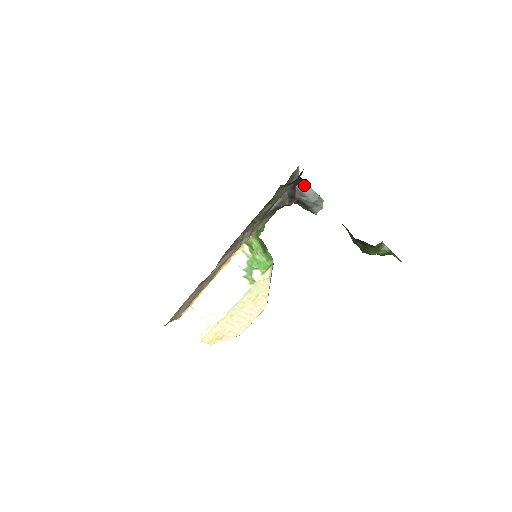
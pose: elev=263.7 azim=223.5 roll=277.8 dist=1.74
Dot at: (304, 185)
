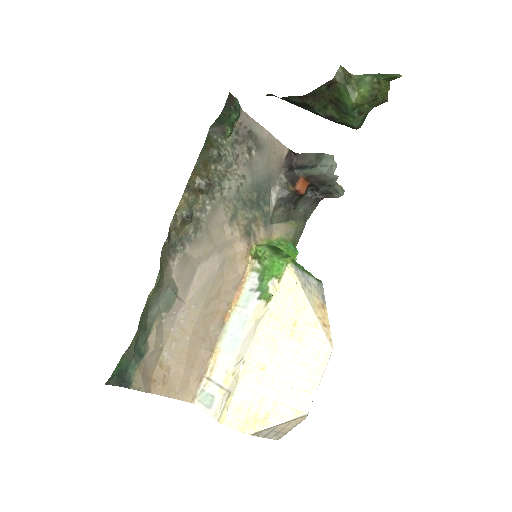
Dot at: (302, 157)
